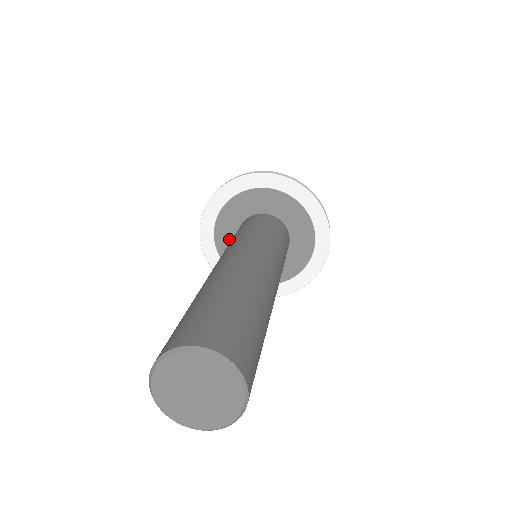
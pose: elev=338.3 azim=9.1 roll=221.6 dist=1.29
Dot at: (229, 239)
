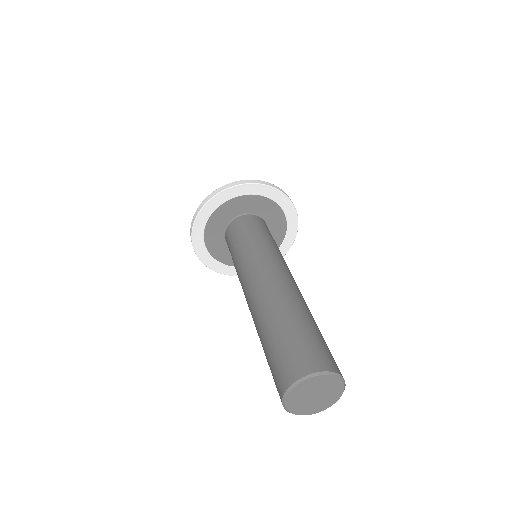
Dot at: (219, 244)
